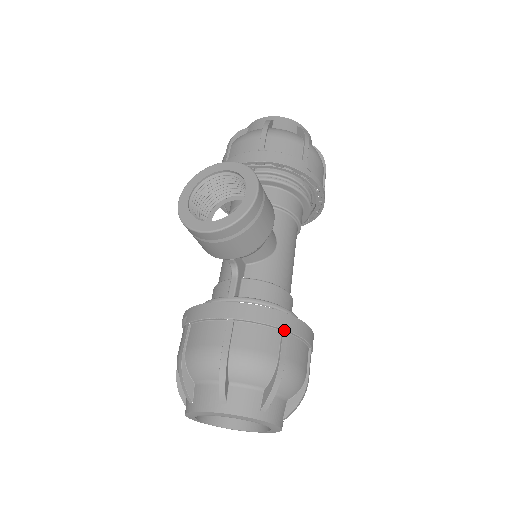
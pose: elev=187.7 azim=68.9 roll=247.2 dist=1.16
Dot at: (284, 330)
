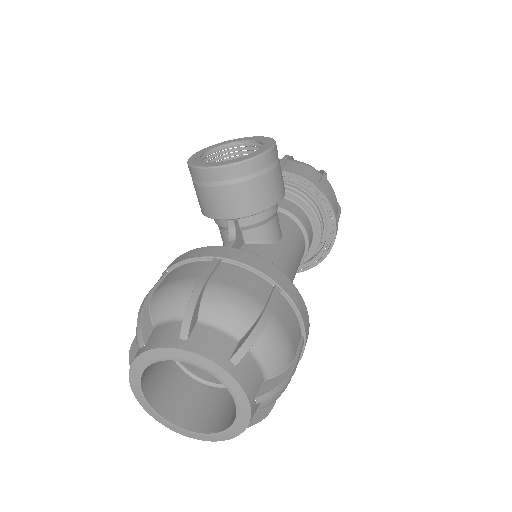
Dot at: (277, 285)
